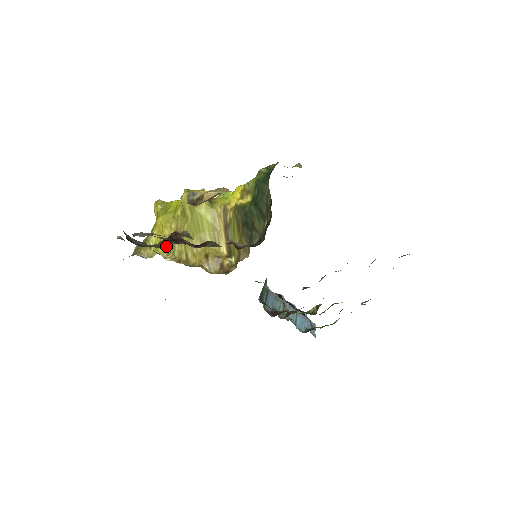
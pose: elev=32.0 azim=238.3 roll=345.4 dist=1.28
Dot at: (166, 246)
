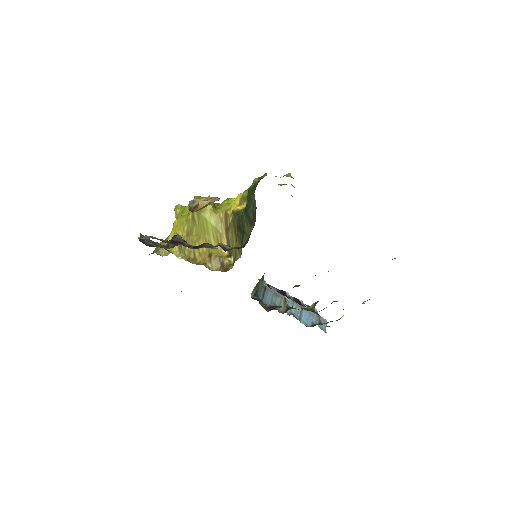
Dot at: (171, 247)
